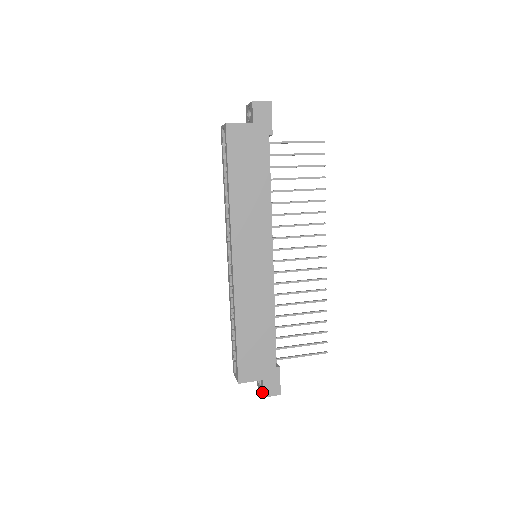
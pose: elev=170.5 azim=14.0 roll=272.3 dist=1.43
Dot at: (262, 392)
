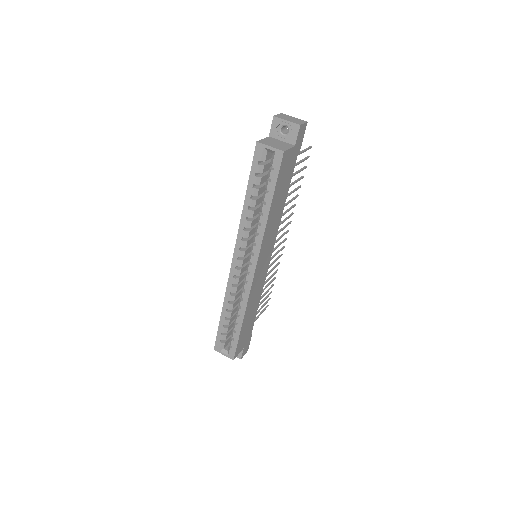
Dot at: (238, 356)
